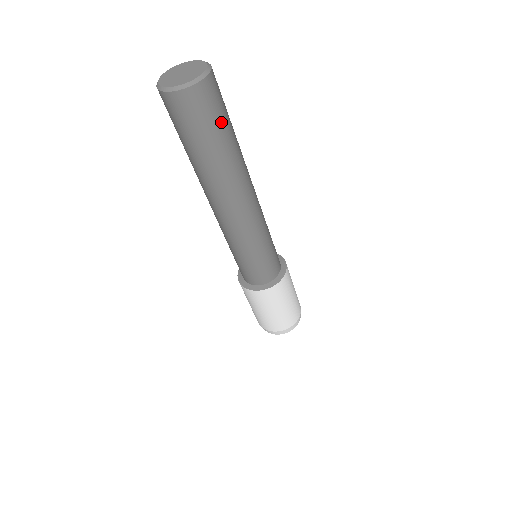
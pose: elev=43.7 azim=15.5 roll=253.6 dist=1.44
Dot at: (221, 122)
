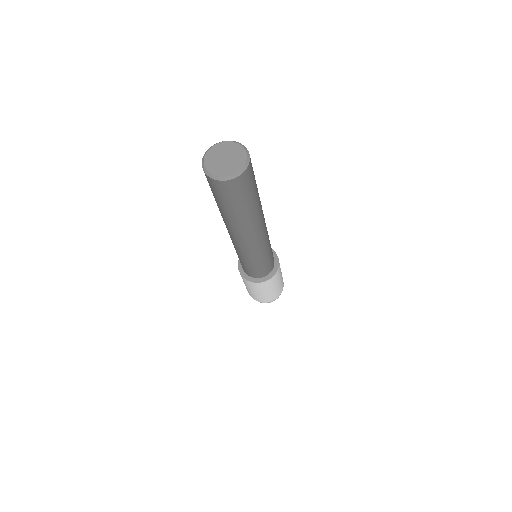
Dot at: (249, 196)
